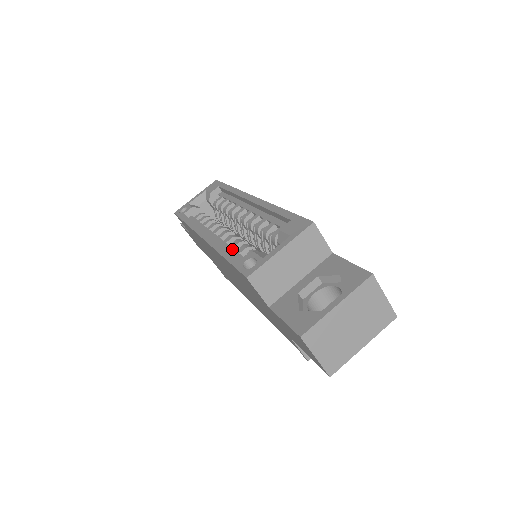
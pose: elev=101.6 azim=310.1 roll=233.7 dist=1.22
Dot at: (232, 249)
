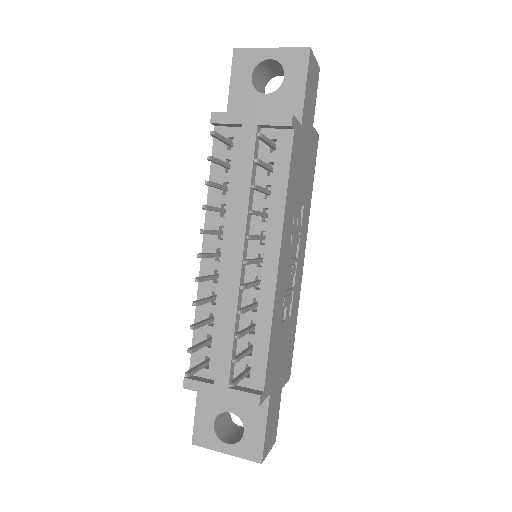
Dot at: occluded
